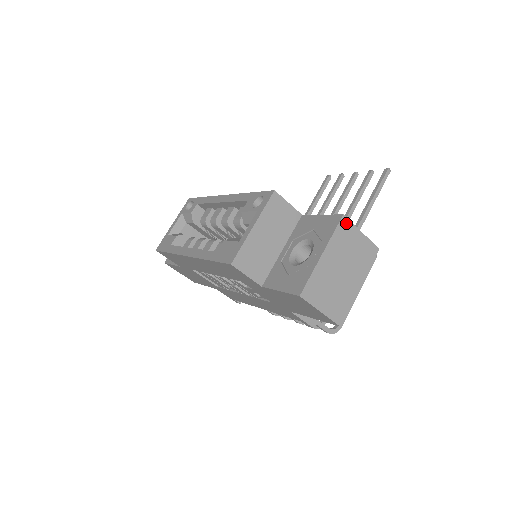
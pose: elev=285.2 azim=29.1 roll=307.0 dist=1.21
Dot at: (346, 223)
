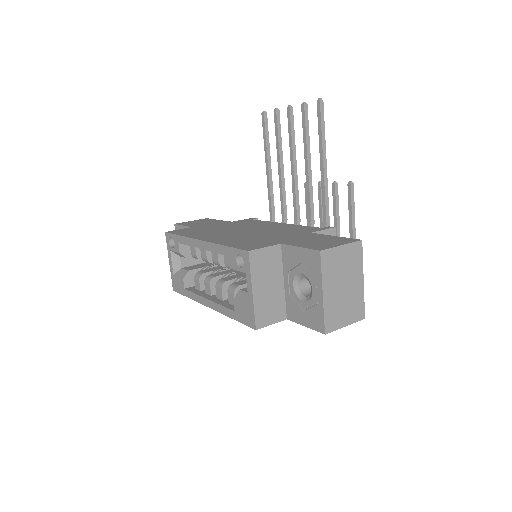
Dot at: (326, 254)
